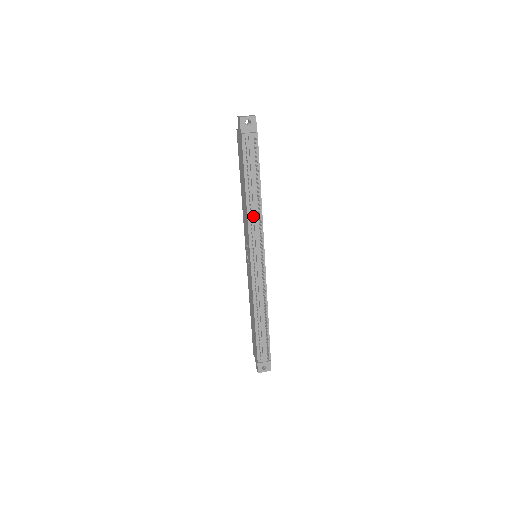
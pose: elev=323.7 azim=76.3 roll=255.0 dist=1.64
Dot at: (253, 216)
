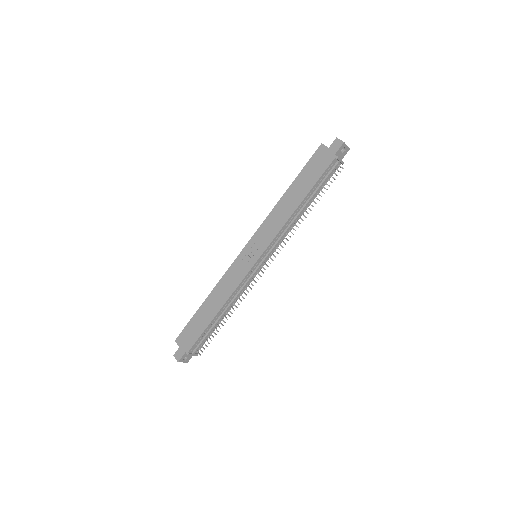
Dot at: (289, 224)
